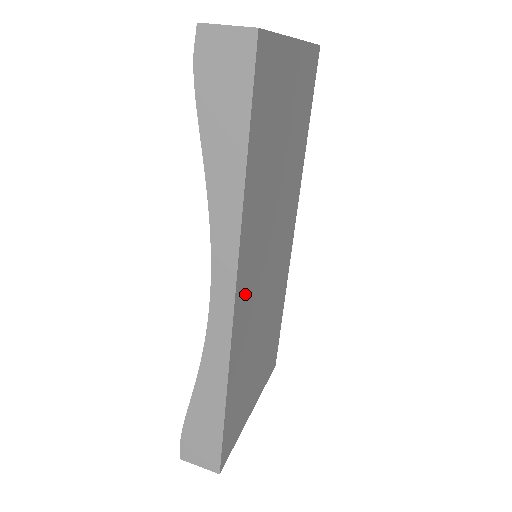
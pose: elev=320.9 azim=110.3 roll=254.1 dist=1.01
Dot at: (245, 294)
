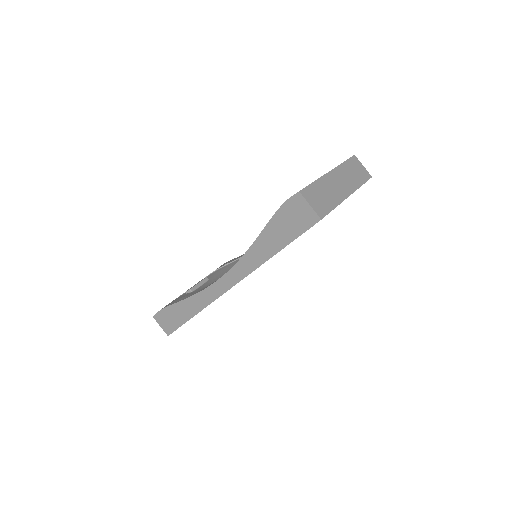
Dot at: occluded
